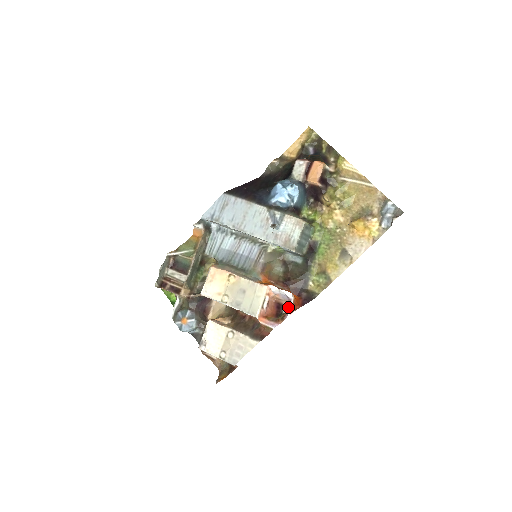
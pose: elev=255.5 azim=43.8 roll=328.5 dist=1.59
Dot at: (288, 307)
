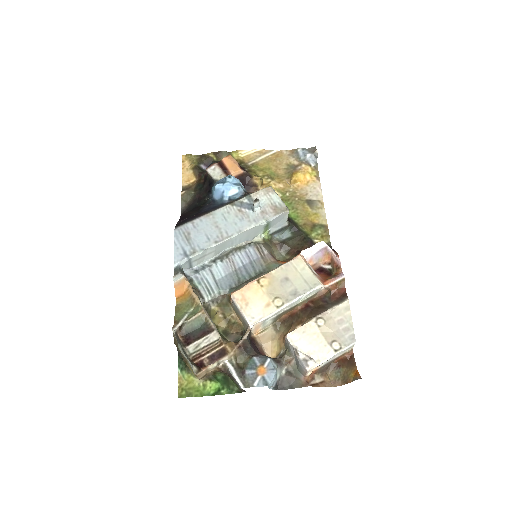
Dot at: (328, 262)
